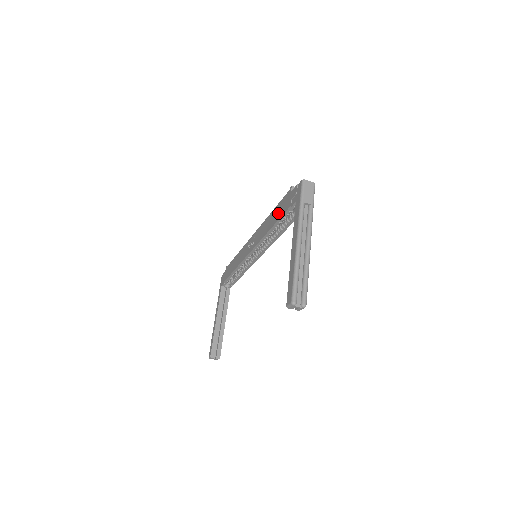
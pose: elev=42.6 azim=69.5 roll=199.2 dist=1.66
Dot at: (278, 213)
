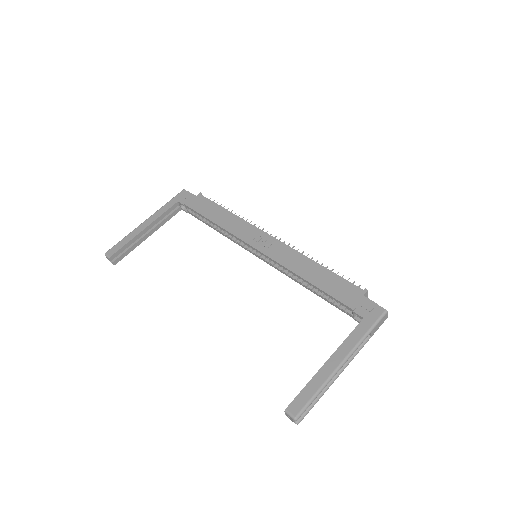
Dot at: (330, 285)
